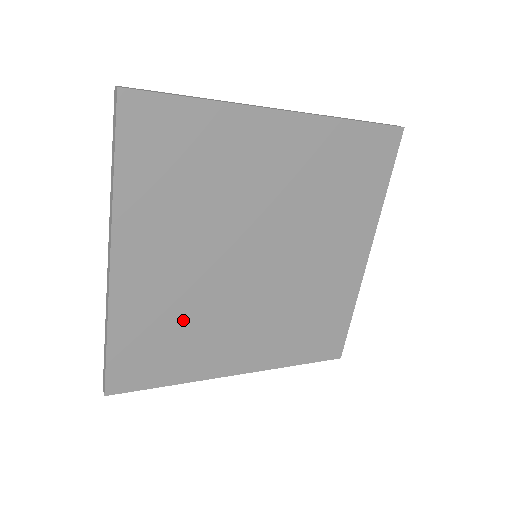
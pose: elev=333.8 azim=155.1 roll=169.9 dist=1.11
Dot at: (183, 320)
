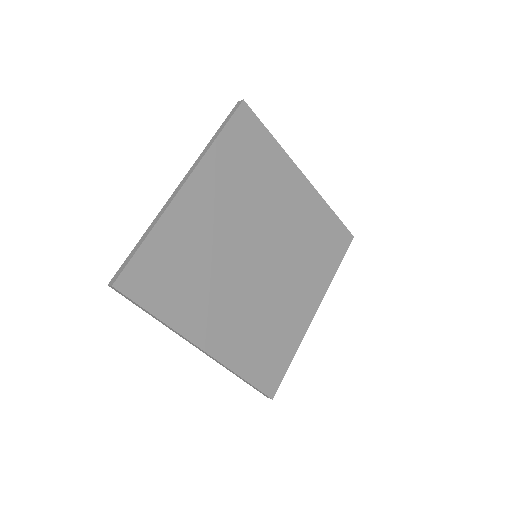
Dot at: (197, 265)
